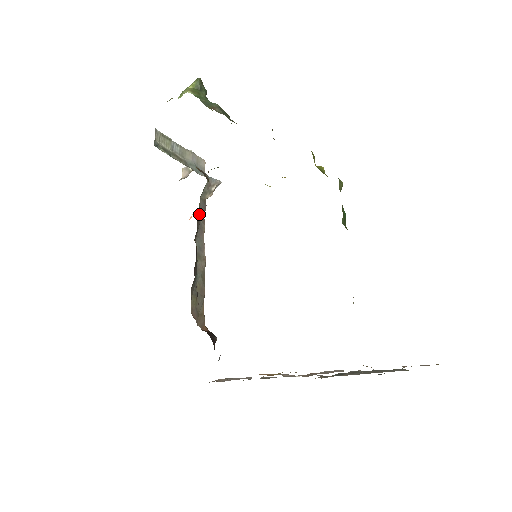
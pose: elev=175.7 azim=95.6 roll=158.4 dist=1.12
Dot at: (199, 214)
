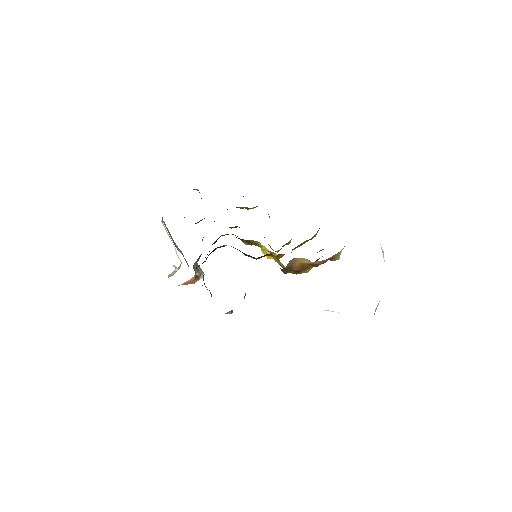
Dot at: occluded
